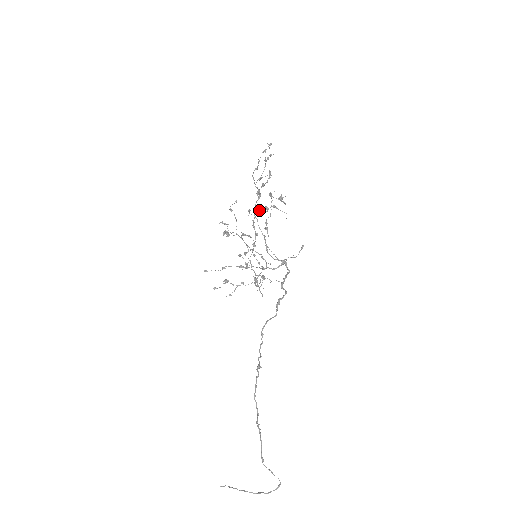
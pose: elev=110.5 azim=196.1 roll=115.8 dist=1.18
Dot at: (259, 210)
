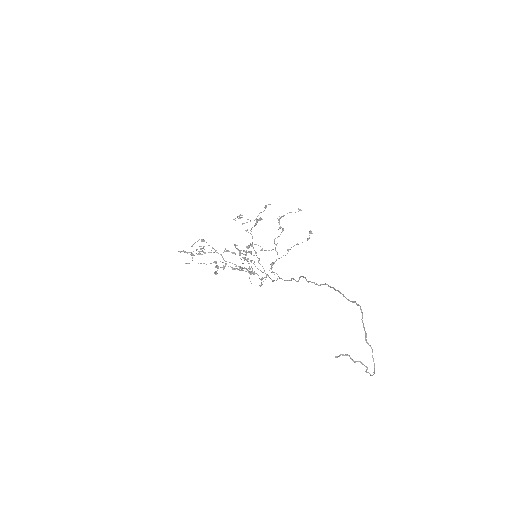
Dot at: occluded
